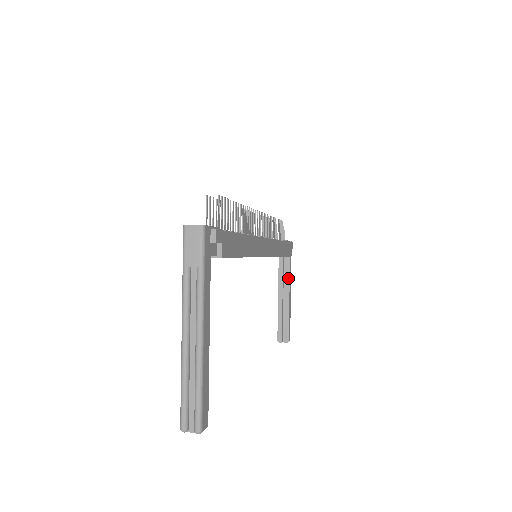
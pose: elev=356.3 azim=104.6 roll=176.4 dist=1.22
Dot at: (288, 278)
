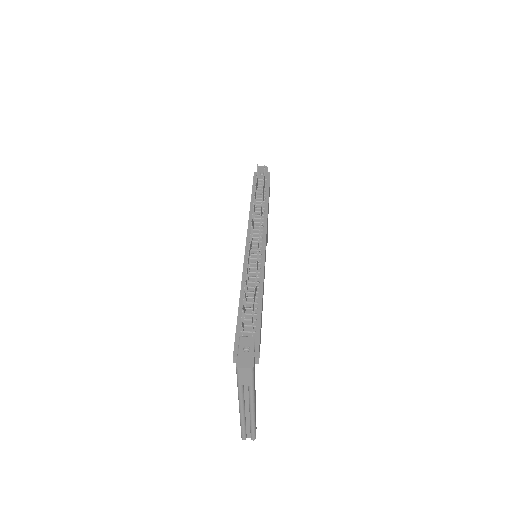
Dot at: occluded
